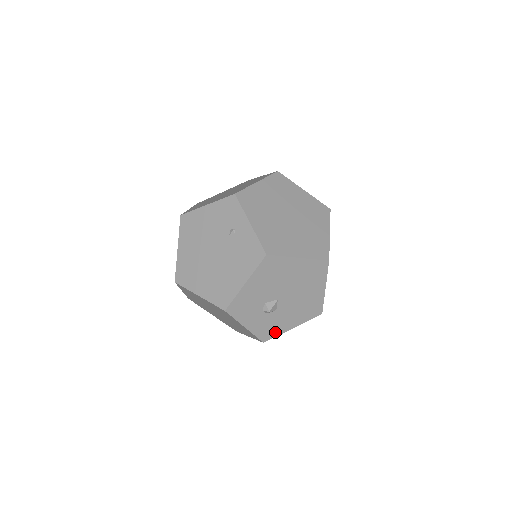
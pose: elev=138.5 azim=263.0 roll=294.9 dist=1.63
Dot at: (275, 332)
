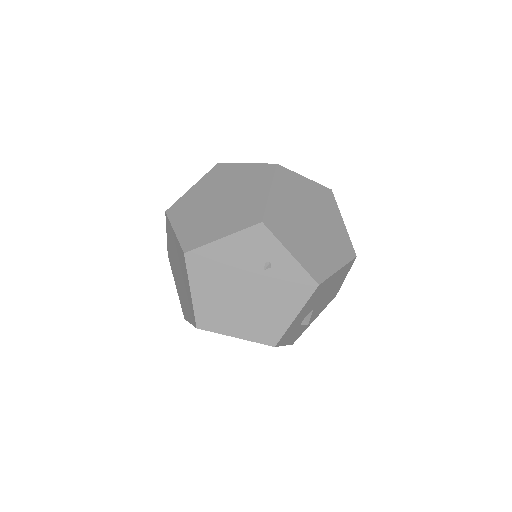
Dot at: (302, 331)
